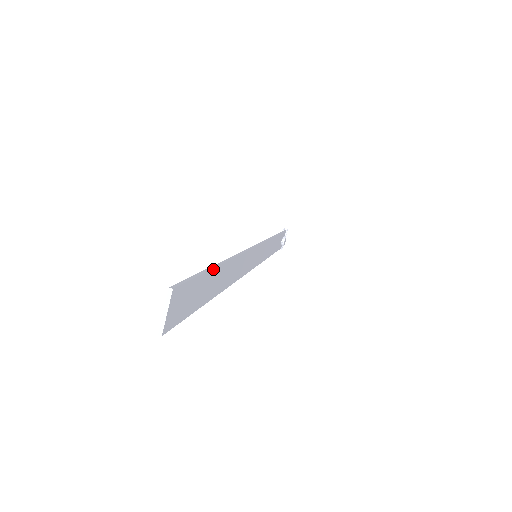
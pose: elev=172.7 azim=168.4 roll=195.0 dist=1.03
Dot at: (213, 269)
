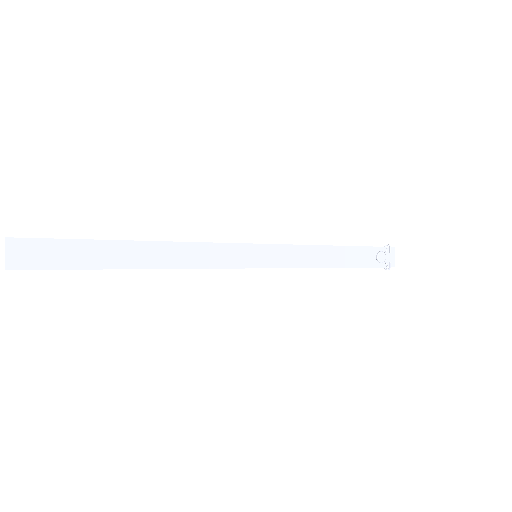
Dot at: (98, 241)
